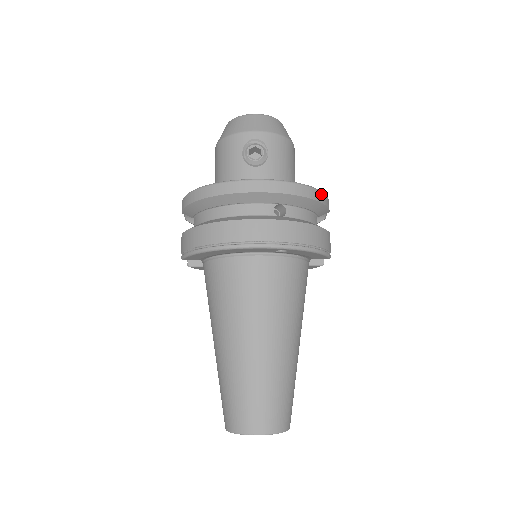
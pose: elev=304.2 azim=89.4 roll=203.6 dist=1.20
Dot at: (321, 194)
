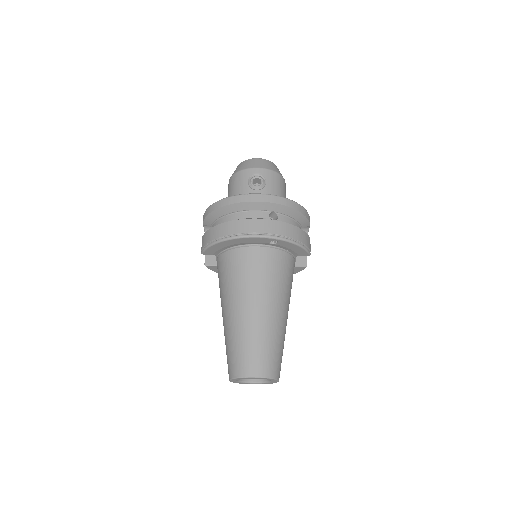
Dot at: (303, 209)
